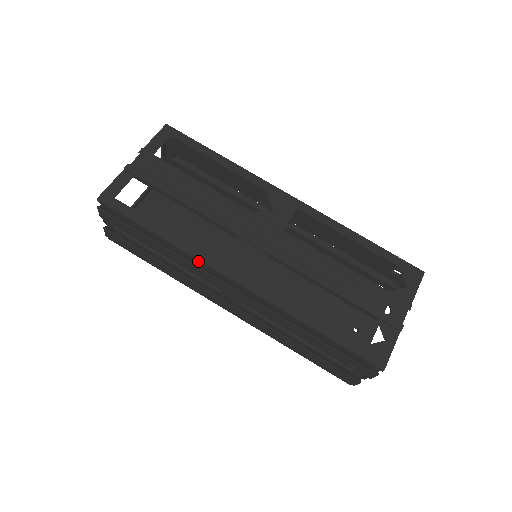
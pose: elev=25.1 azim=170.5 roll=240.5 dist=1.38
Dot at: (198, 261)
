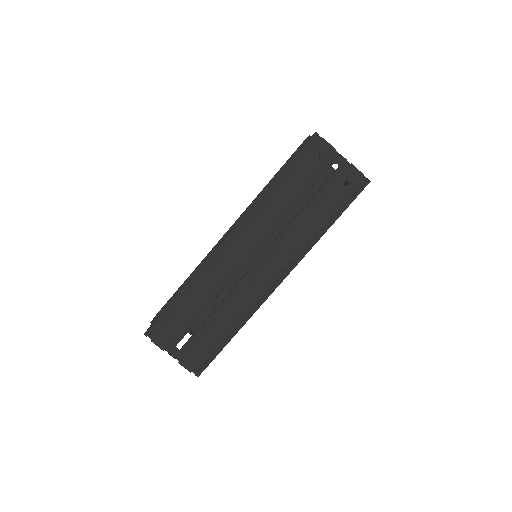
Dot at: (207, 265)
